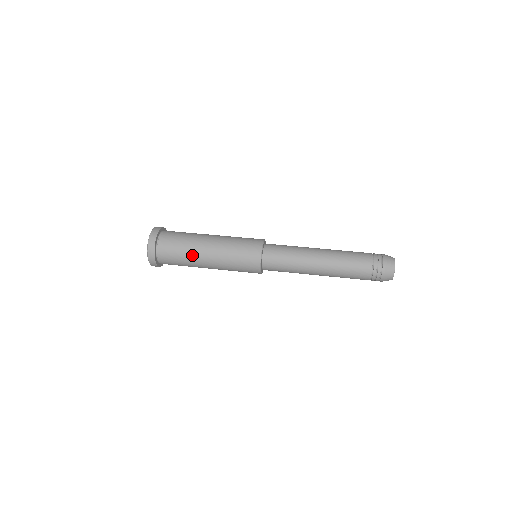
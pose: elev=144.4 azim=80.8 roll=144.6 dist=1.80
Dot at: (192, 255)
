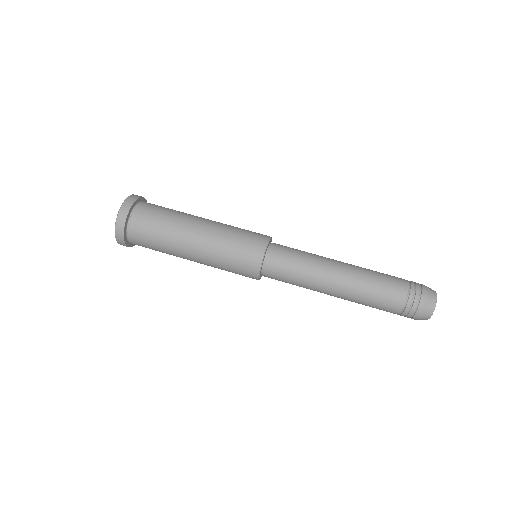
Dot at: (172, 251)
